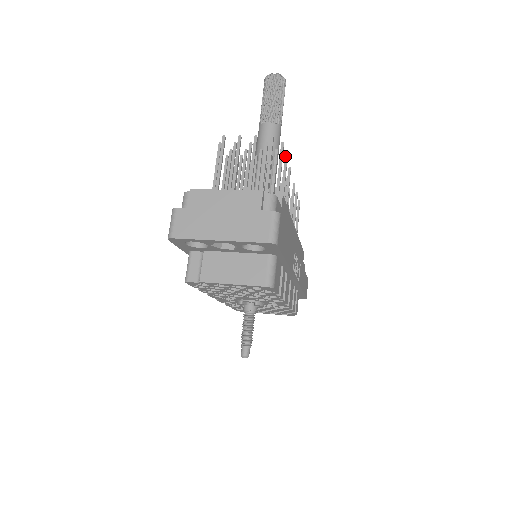
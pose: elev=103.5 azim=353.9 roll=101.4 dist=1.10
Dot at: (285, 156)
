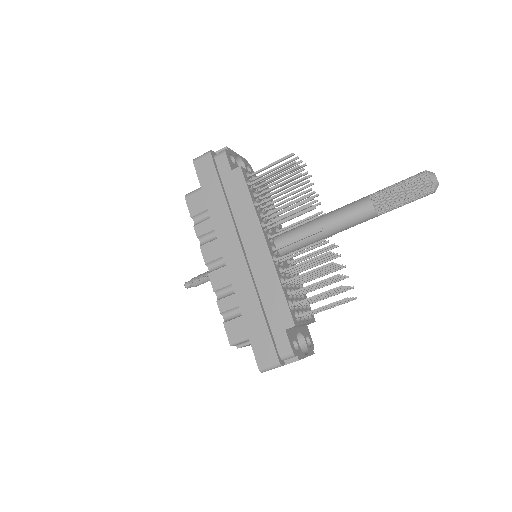
Dot at: occluded
